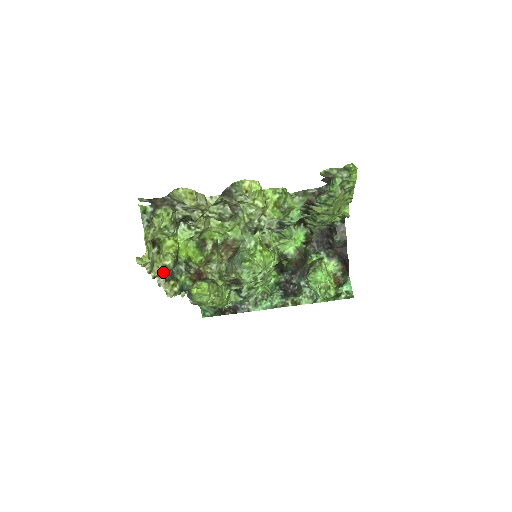
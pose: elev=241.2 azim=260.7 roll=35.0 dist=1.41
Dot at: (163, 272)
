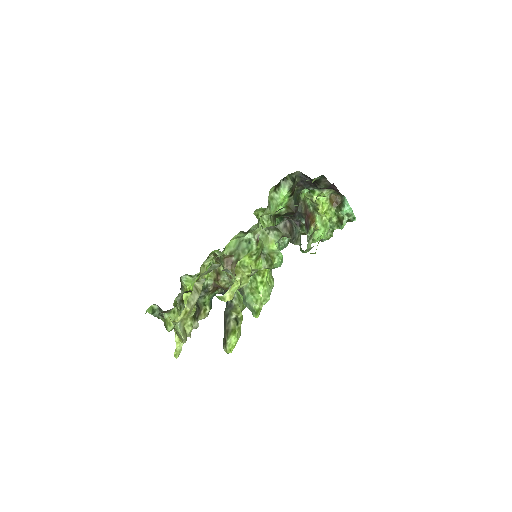
Dot at: (193, 322)
